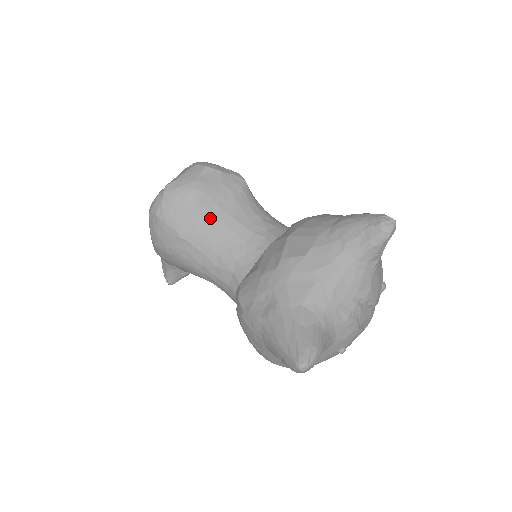
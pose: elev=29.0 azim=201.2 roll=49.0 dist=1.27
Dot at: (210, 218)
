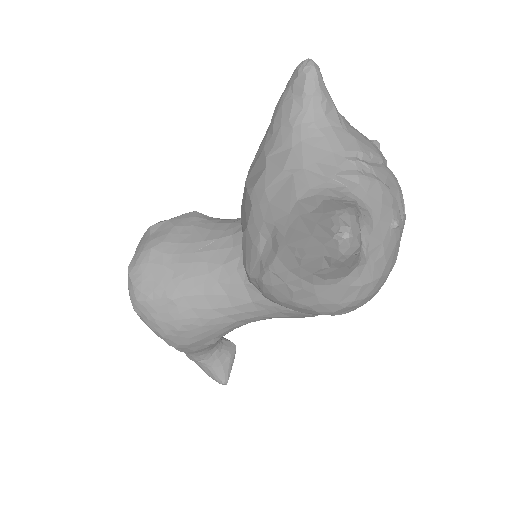
Dot at: (185, 258)
